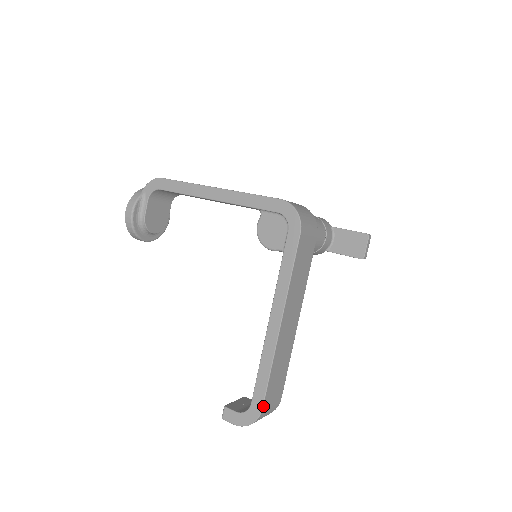
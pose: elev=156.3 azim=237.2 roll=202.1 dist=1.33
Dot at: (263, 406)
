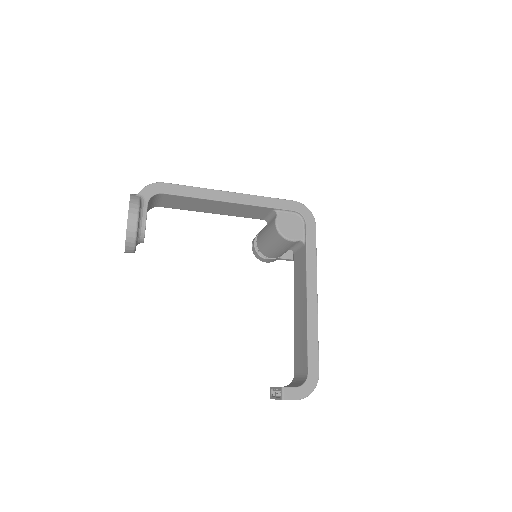
Dot at: occluded
